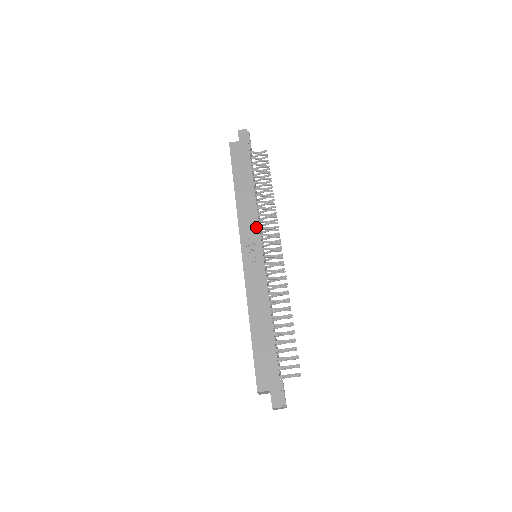
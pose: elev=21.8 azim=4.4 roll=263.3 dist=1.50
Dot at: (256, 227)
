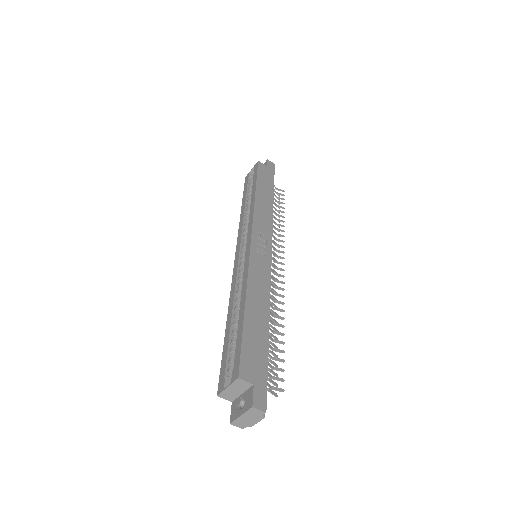
Dot at: (269, 230)
